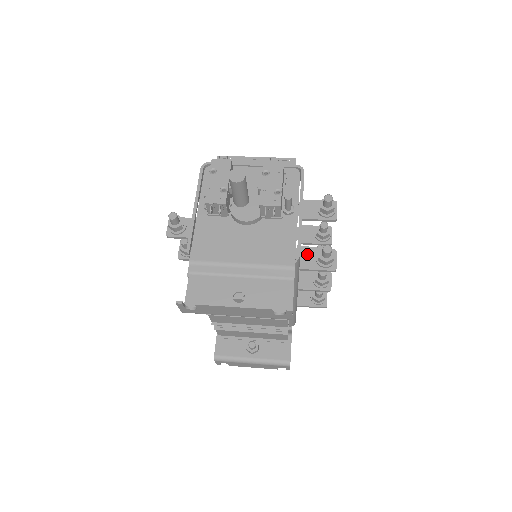
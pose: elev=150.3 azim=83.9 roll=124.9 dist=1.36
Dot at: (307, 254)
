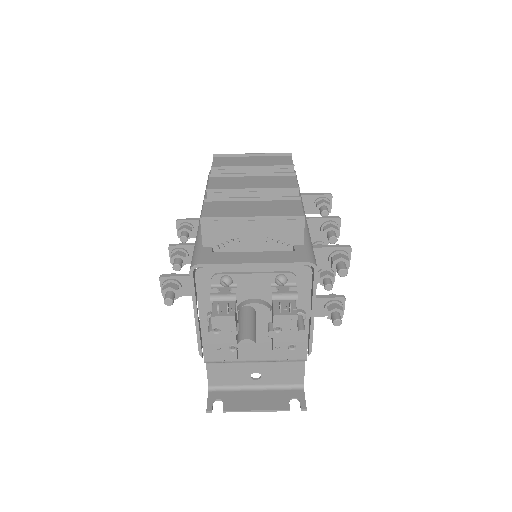
Dot at: (315, 304)
